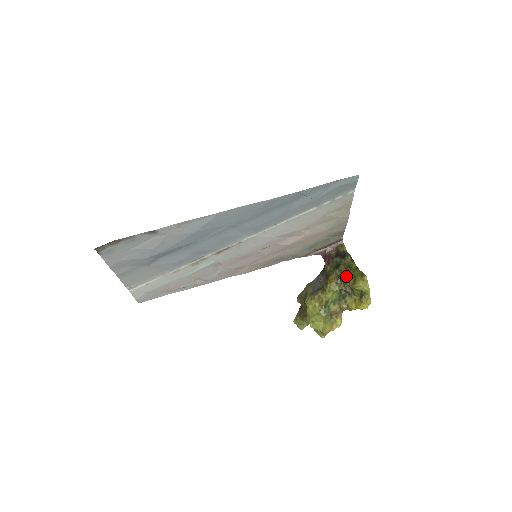
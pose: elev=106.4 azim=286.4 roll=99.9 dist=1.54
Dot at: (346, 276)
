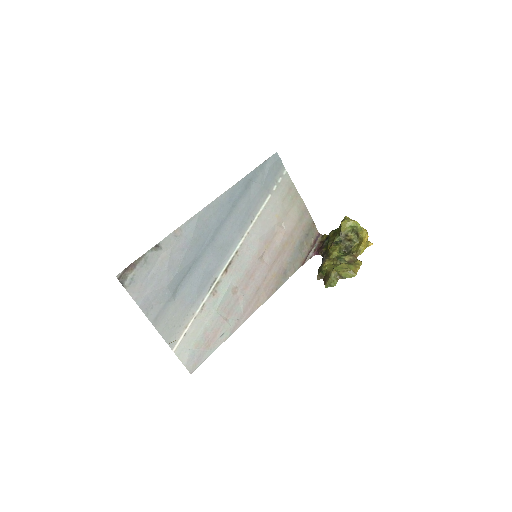
Dot at: (336, 236)
